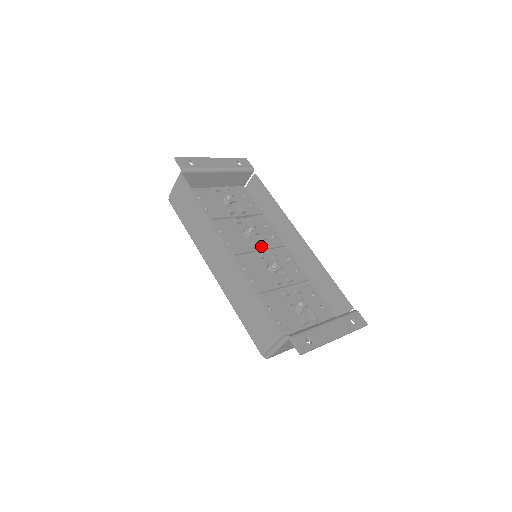
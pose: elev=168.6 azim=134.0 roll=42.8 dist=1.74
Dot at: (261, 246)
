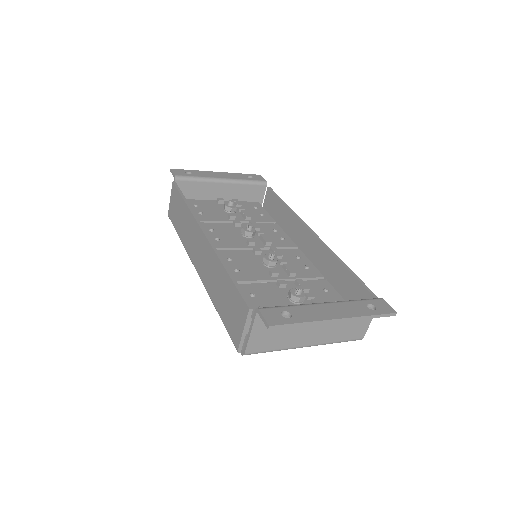
Dot at: (262, 245)
